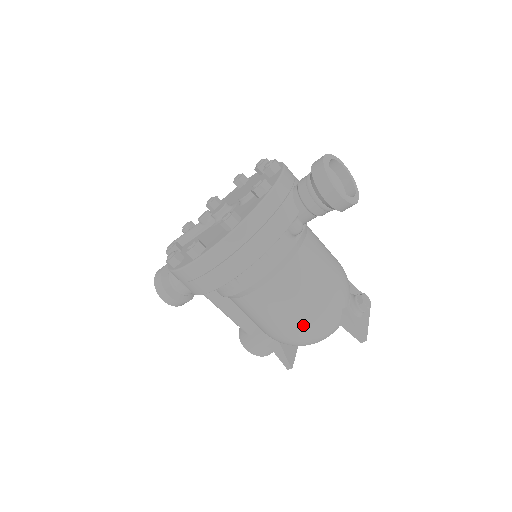
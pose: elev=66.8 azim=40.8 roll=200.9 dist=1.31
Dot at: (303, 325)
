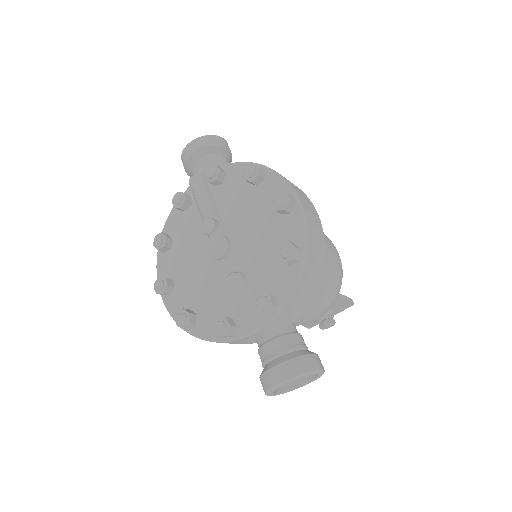
Dot at: occluded
